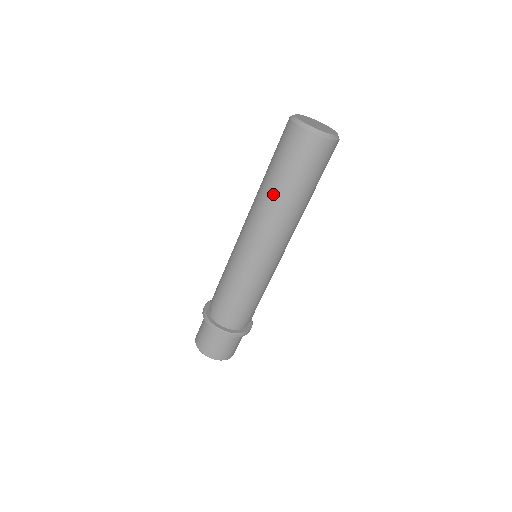
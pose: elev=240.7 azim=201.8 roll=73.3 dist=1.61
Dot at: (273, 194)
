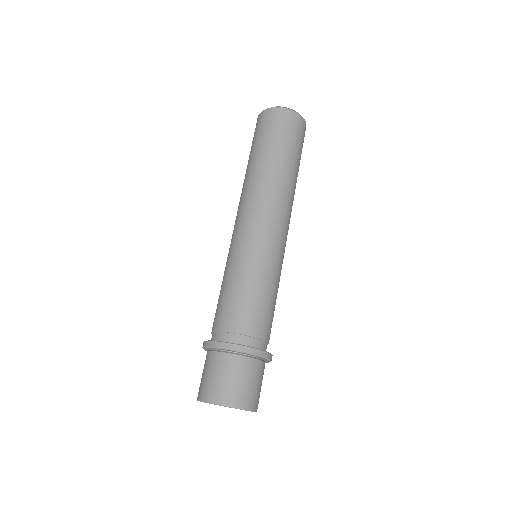
Dot at: (272, 167)
